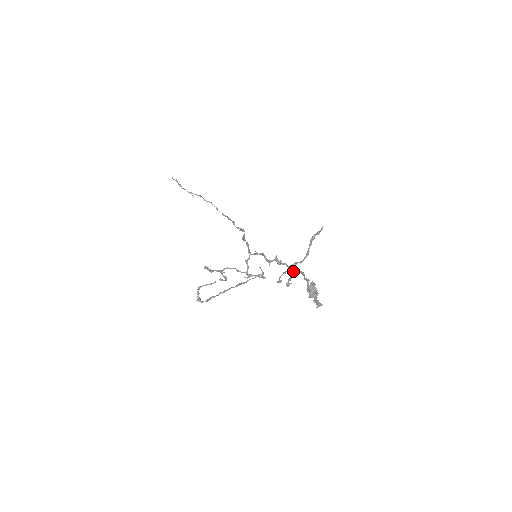
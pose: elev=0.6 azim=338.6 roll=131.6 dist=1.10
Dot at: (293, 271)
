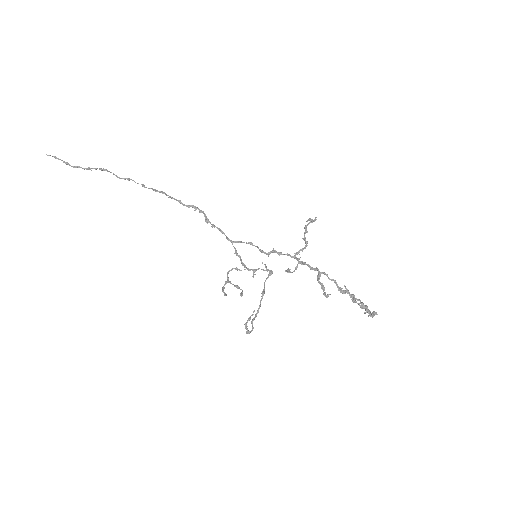
Dot at: (303, 264)
